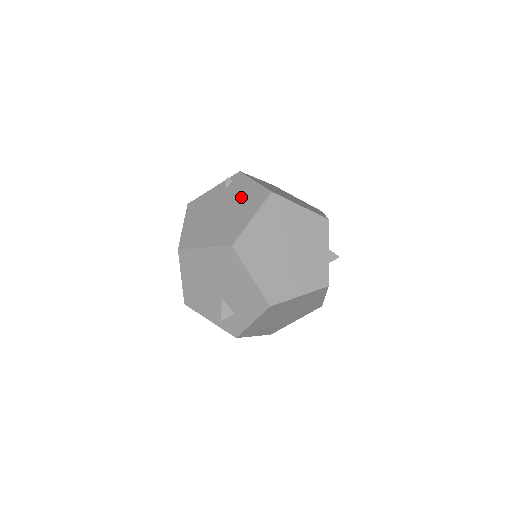
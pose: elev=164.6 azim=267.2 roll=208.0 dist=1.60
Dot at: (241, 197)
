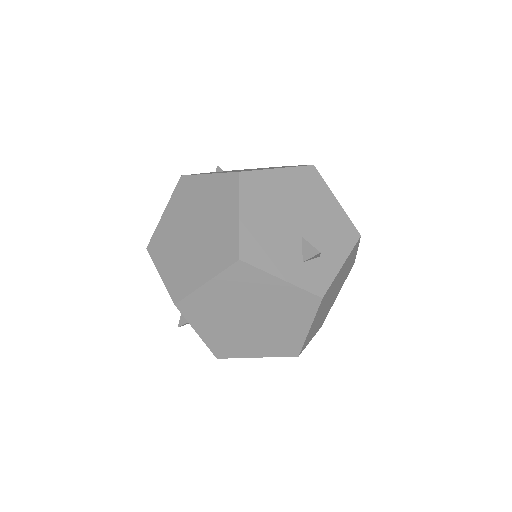
Dot at: (259, 168)
